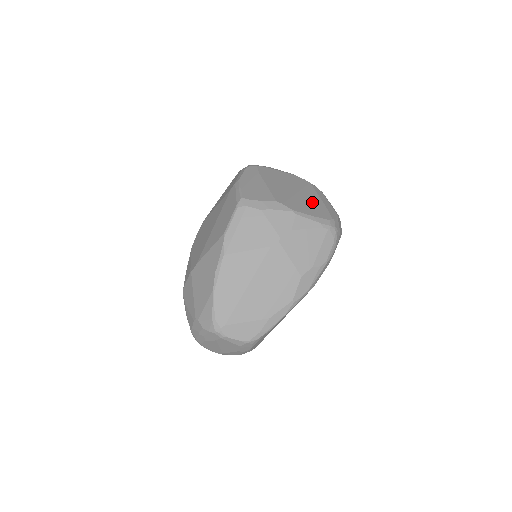
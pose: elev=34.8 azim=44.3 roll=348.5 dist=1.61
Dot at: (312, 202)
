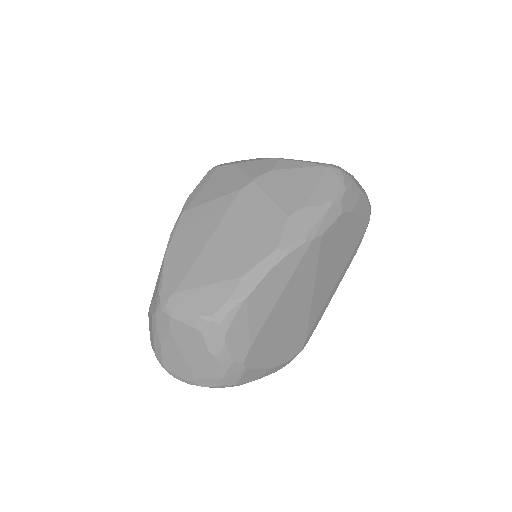
Dot at: occluded
